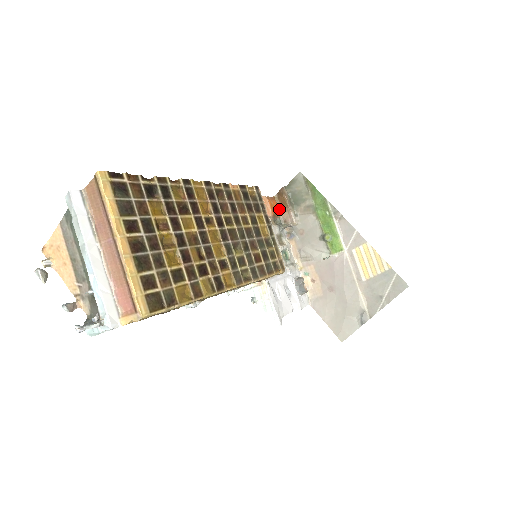
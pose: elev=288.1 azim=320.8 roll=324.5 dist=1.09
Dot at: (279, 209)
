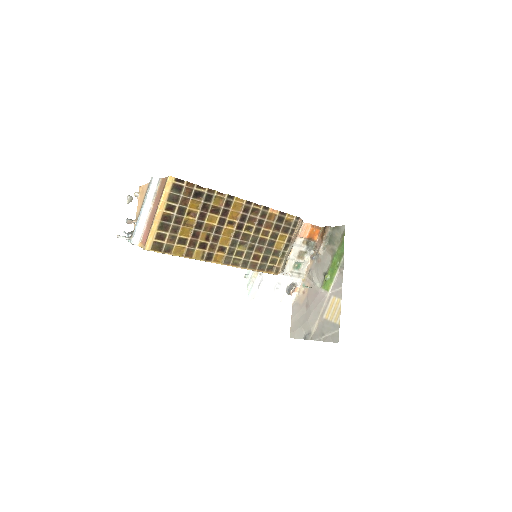
Dot at: (318, 237)
